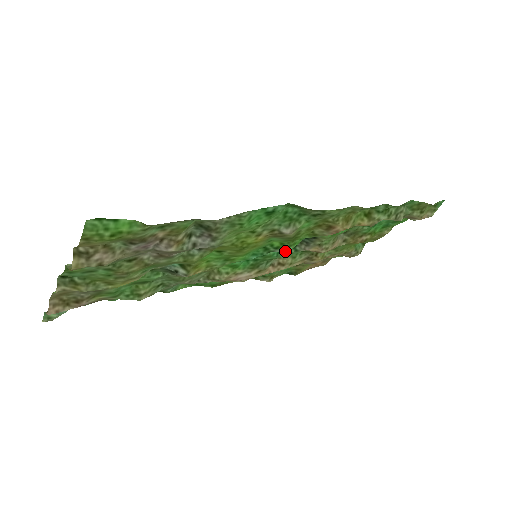
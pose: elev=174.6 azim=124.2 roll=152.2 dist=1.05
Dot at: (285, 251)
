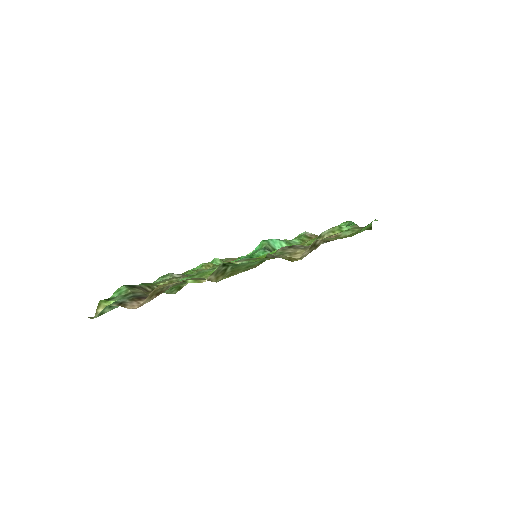
Dot at: occluded
